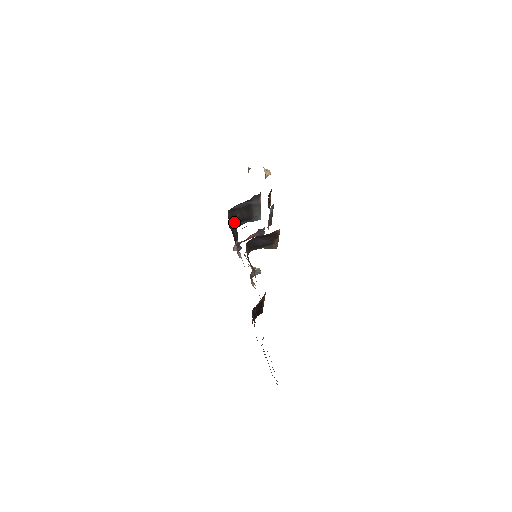
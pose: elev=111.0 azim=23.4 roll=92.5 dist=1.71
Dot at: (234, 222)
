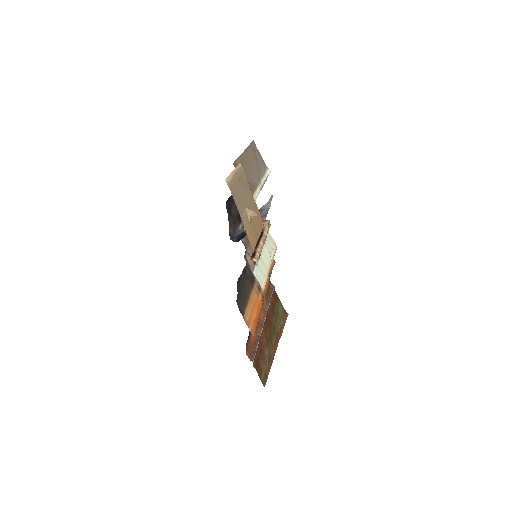
Dot at: occluded
